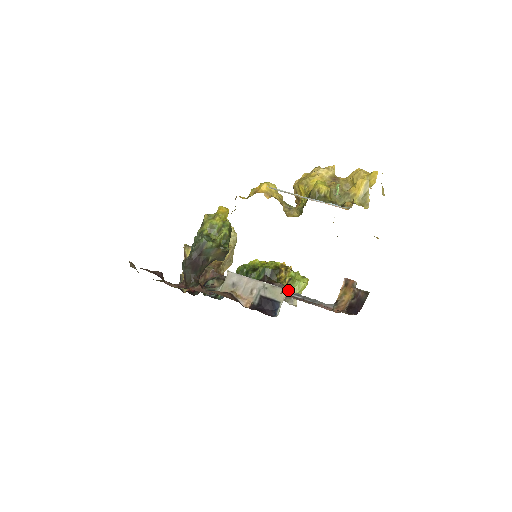
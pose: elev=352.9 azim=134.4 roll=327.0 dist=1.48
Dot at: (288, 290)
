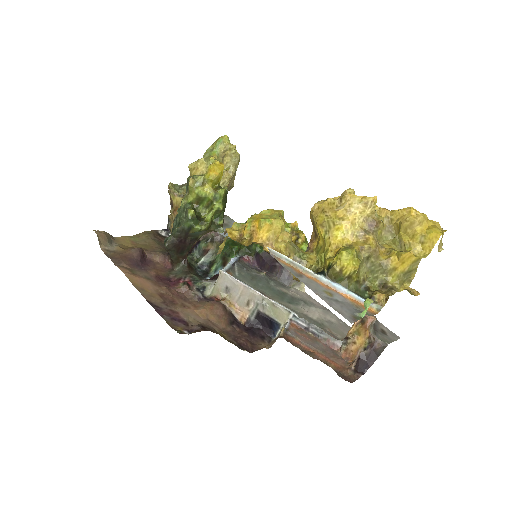
Dot at: (291, 313)
